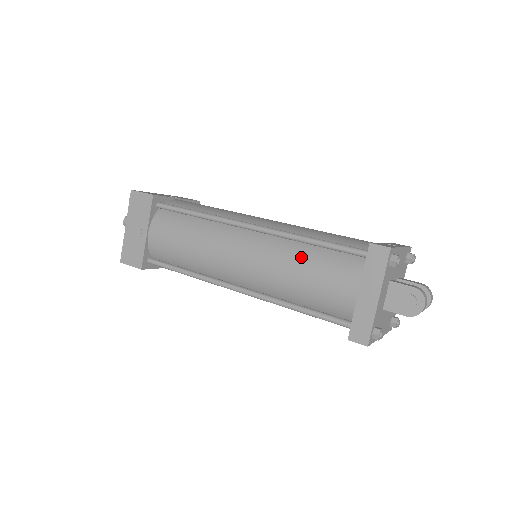
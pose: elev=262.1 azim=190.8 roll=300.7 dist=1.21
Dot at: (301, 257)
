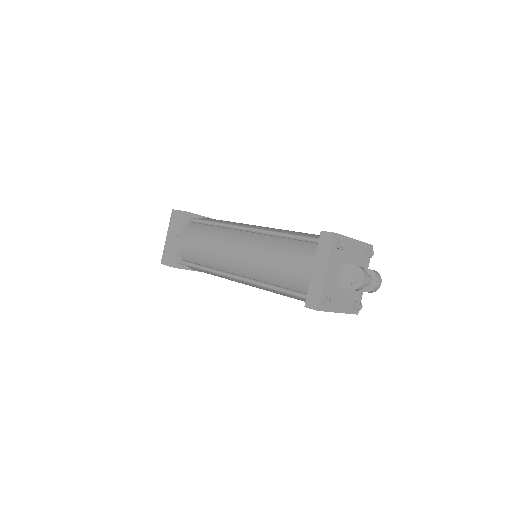
Dot at: (278, 247)
